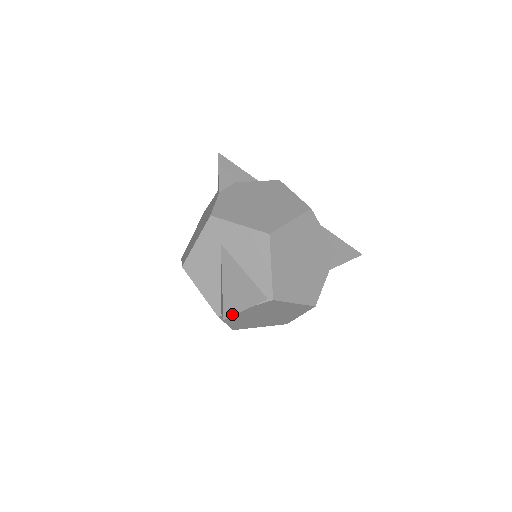
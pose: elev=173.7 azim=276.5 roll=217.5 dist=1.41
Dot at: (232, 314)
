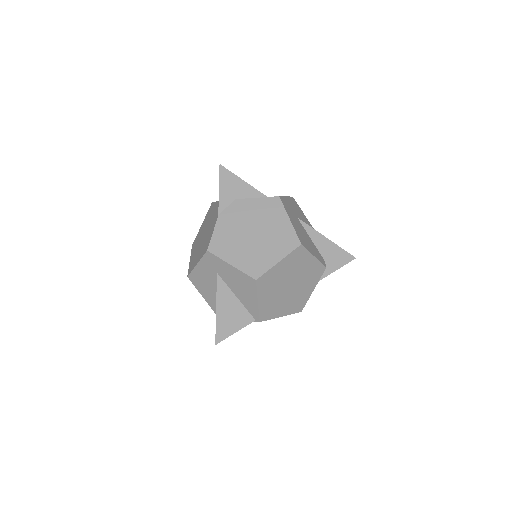
Dot at: (223, 339)
